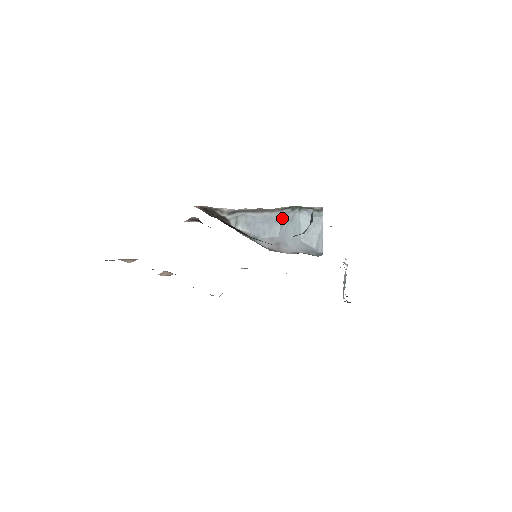
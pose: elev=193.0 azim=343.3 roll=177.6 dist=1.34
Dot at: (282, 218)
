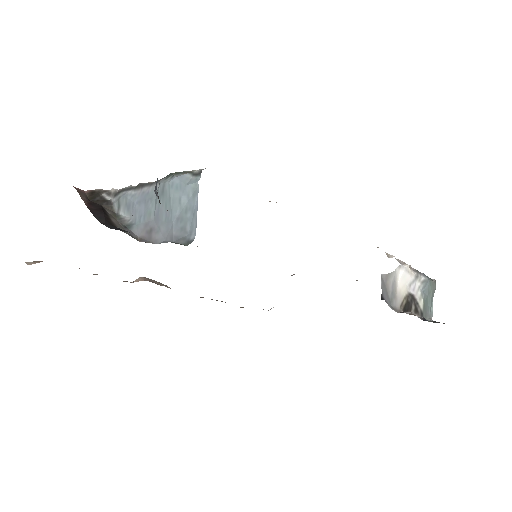
Dot at: occluded
